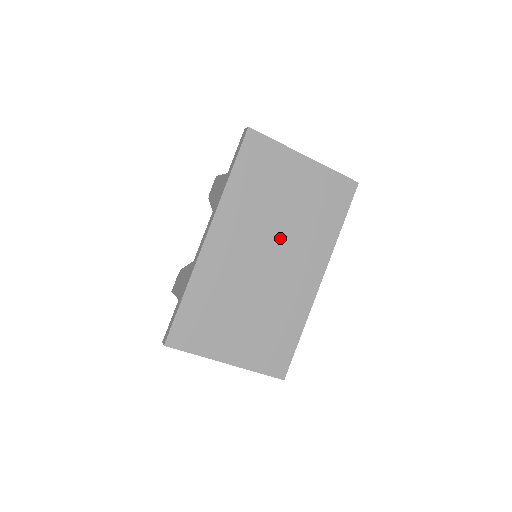
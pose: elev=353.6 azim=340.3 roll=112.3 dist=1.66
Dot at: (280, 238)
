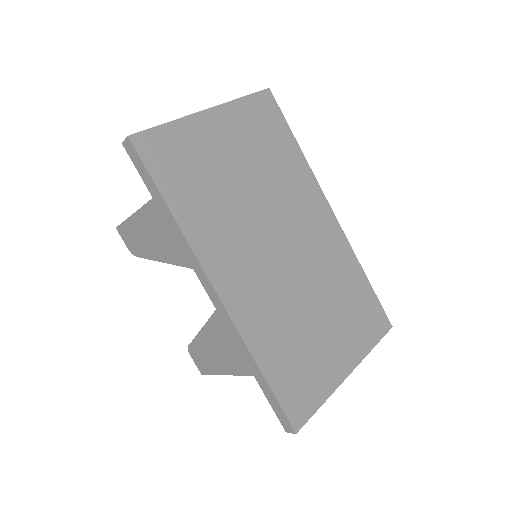
Dot at: (270, 214)
